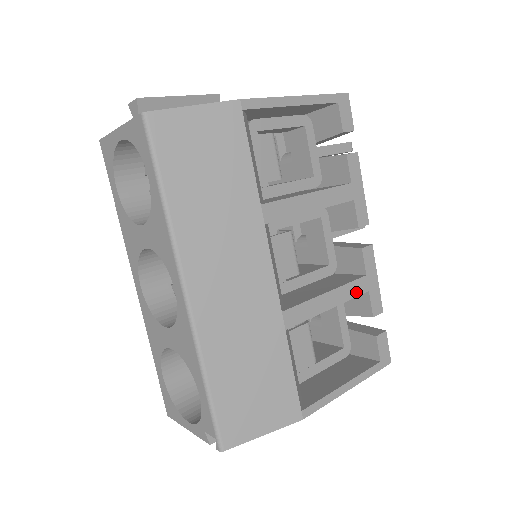
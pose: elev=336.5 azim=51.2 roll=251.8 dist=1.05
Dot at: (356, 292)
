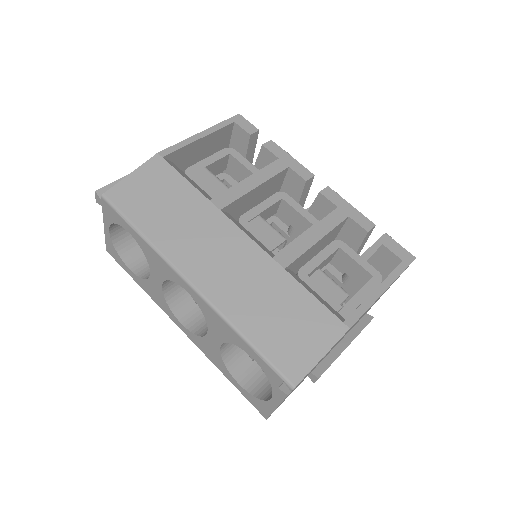
Dot at: (336, 221)
